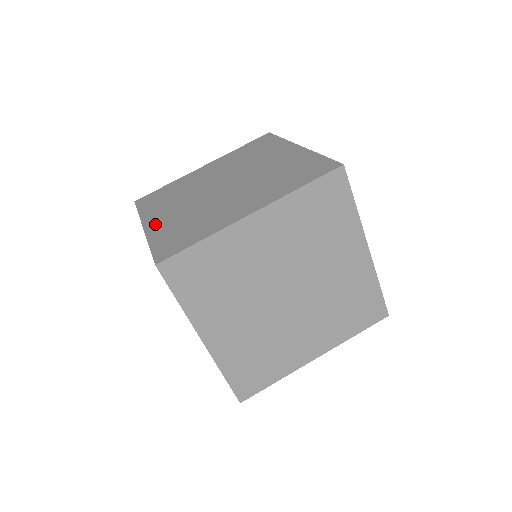
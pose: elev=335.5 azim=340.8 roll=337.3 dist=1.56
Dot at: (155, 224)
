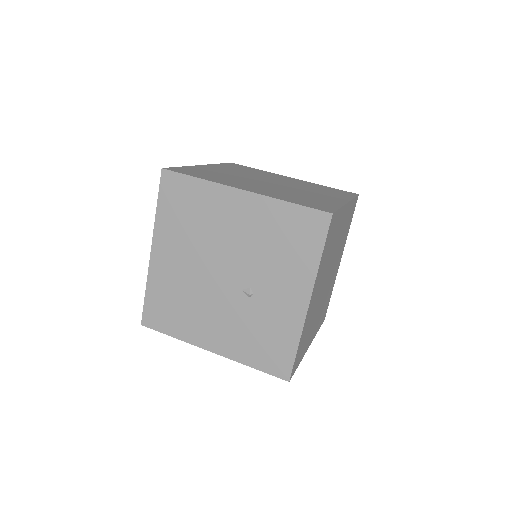
Dot at: (255, 190)
